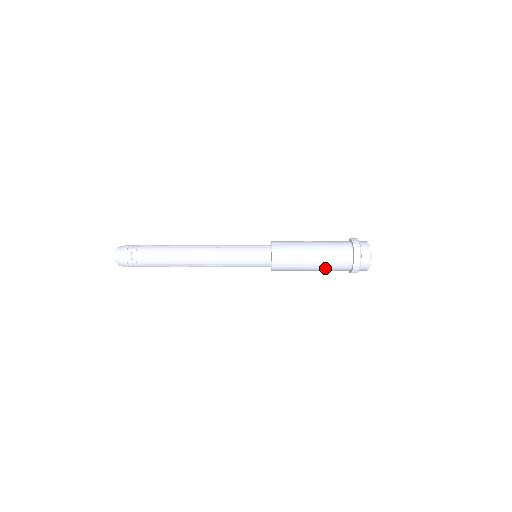
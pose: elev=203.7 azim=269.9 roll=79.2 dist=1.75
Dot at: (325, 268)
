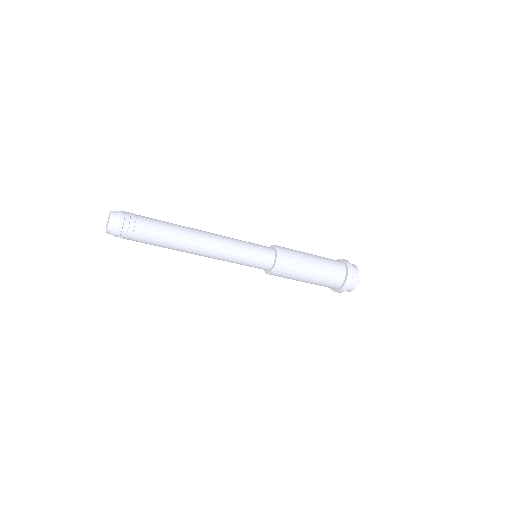
Dot at: (322, 275)
